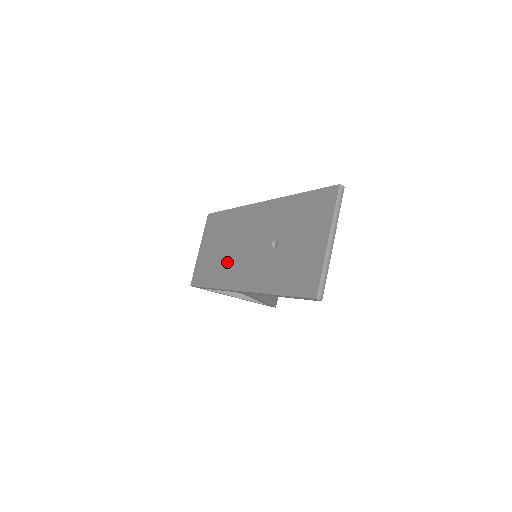
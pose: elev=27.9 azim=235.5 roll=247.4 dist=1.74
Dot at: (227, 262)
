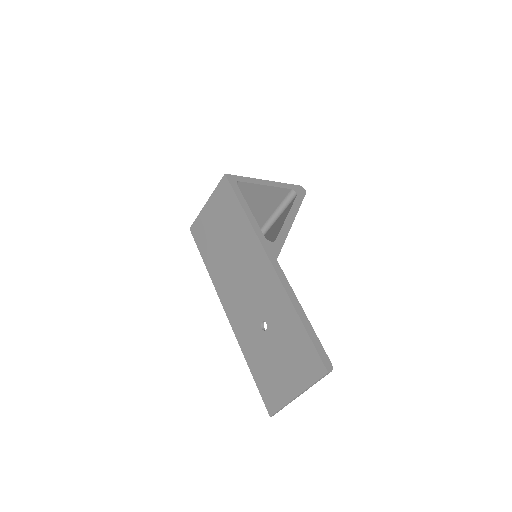
Dot at: (225, 268)
